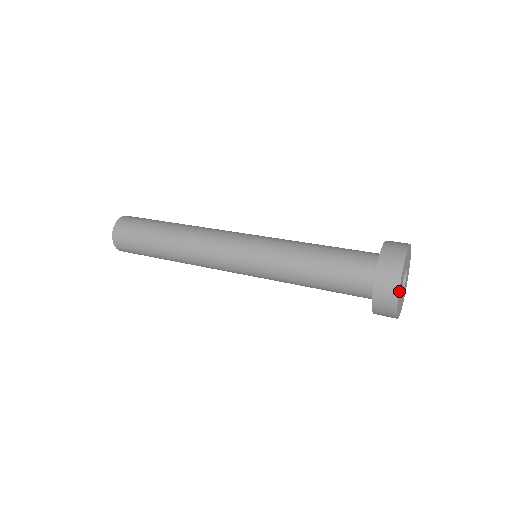
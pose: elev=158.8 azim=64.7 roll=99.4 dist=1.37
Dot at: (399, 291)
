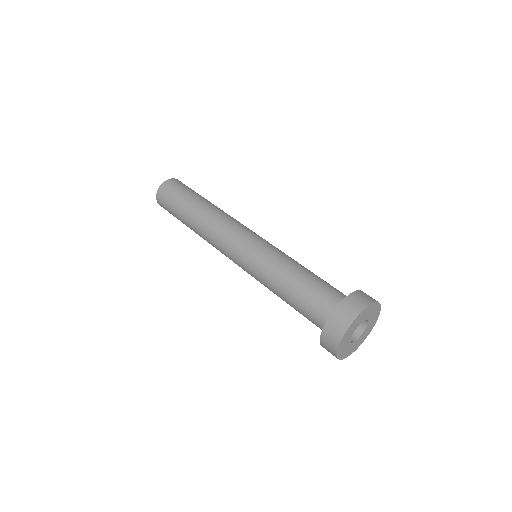
Dot at: (339, 350)
